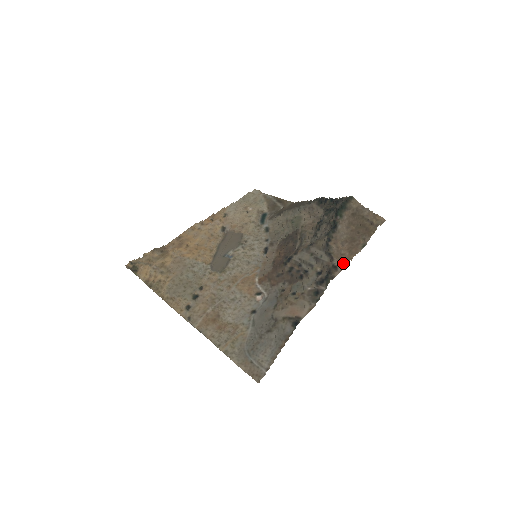
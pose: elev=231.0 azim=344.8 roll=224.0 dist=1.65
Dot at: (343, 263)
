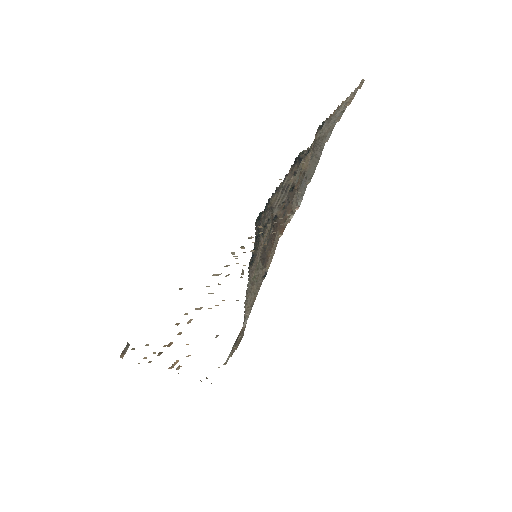
Dot at: occluded
